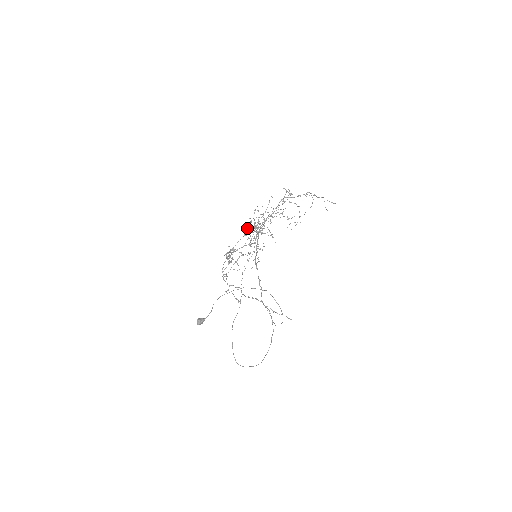
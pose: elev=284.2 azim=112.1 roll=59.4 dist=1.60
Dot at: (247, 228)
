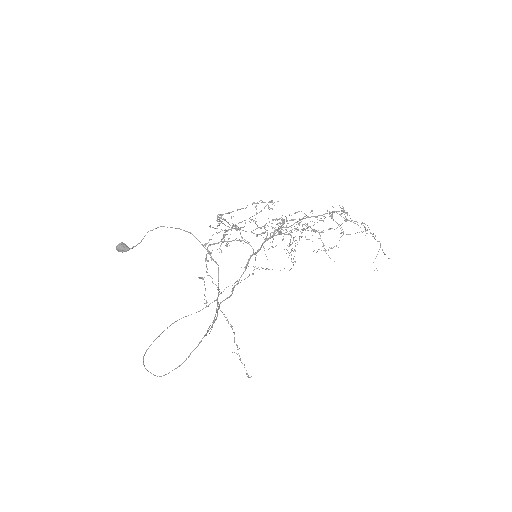
Dot at: (274, 230)
